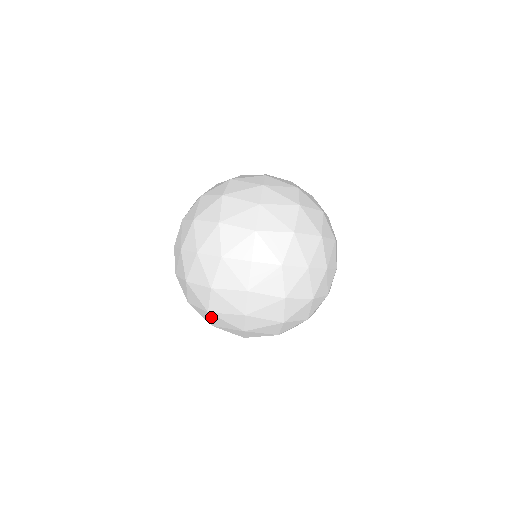
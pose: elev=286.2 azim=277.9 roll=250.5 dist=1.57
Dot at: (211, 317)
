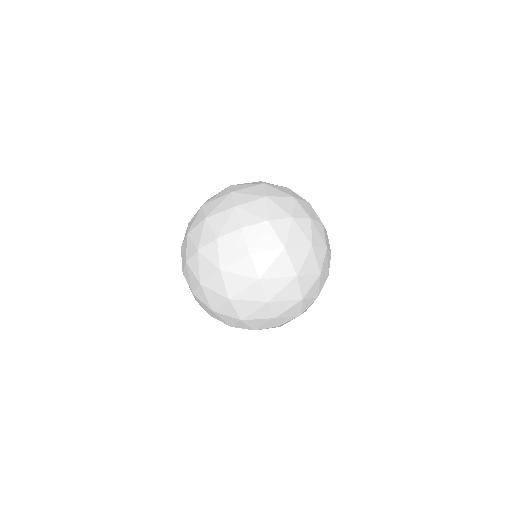
Dot at: occluded
